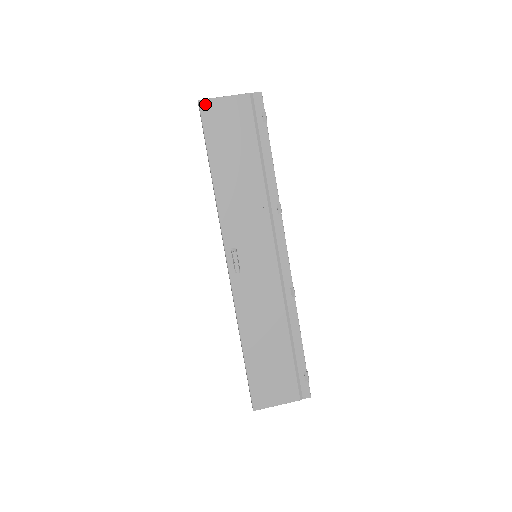
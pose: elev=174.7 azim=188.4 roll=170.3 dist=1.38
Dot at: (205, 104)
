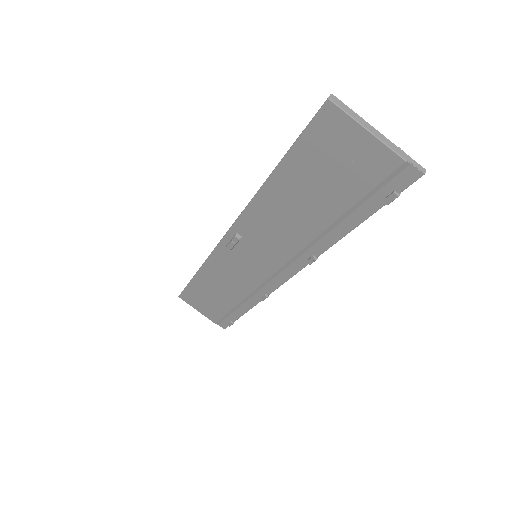
Dot at: (333, 112)
